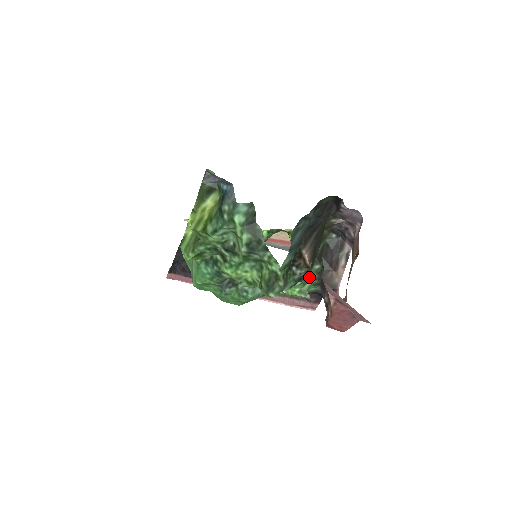
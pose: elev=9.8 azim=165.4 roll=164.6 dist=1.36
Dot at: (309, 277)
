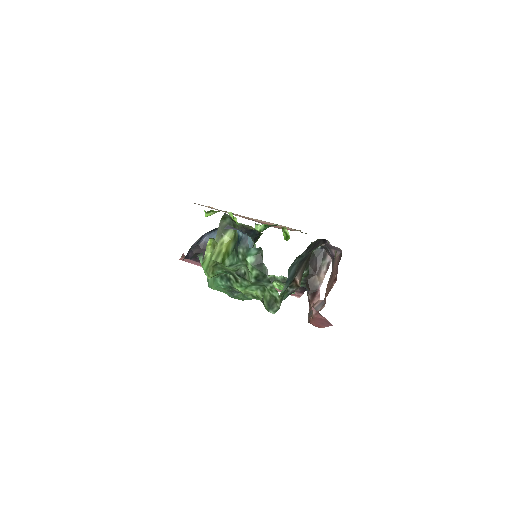
Dot at: occluded
